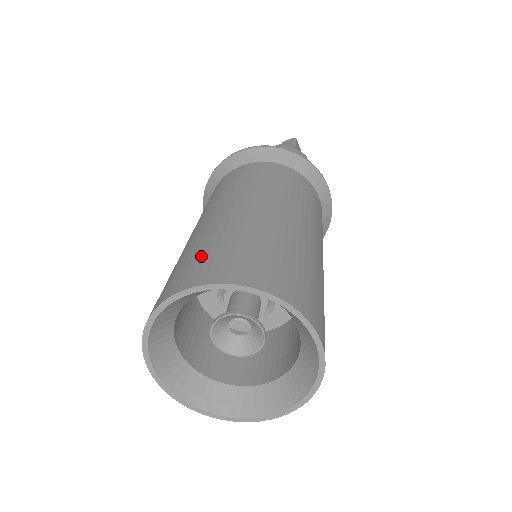
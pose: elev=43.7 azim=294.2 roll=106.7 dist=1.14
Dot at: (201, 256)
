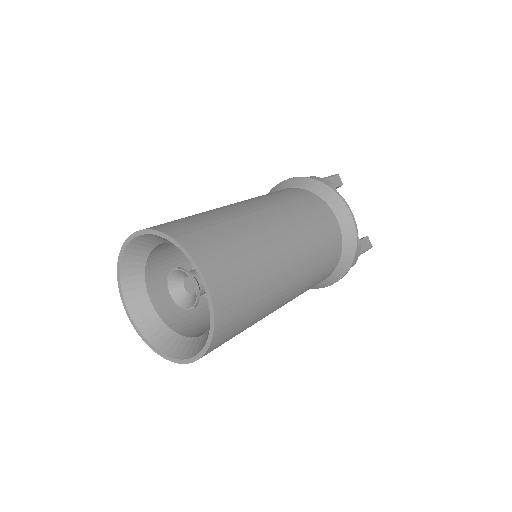
Dot at: occluded
